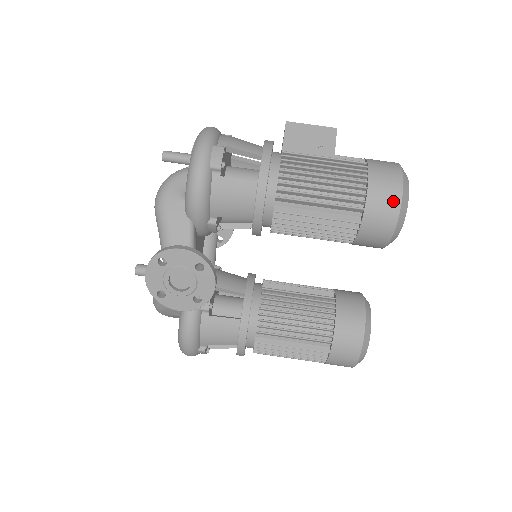
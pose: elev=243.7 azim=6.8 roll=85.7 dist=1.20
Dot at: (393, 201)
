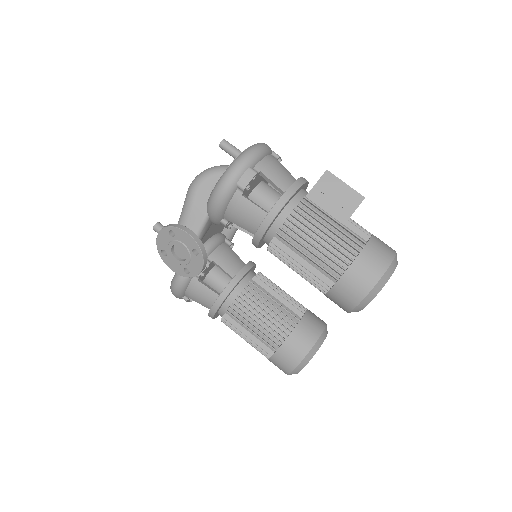
Dot at: (364, 287)
